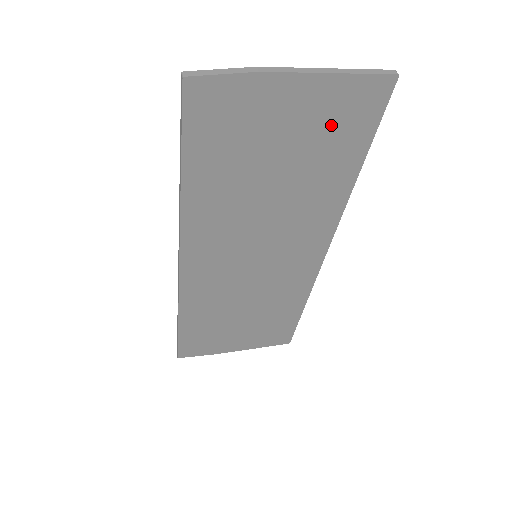
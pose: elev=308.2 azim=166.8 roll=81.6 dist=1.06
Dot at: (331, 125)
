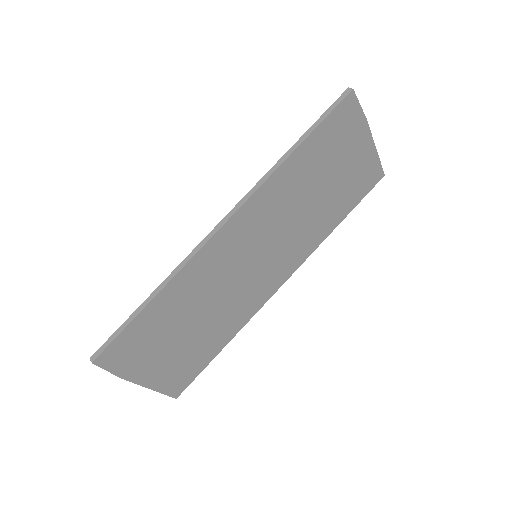
Dot at: (356, 179)
